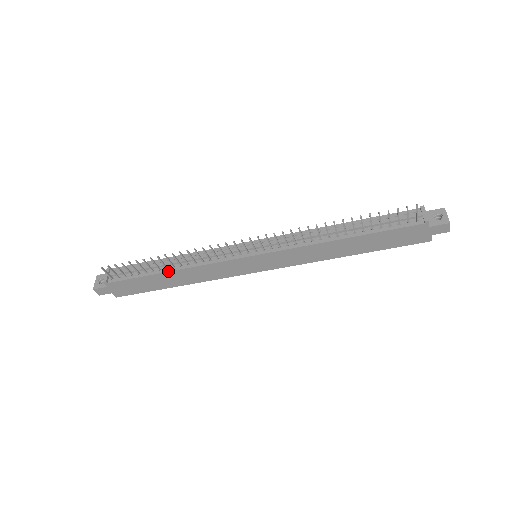
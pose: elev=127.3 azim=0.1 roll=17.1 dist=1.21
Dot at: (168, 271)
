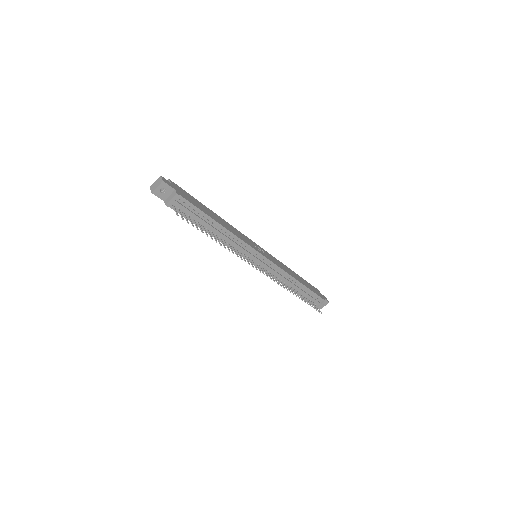
Dot at: occluded
